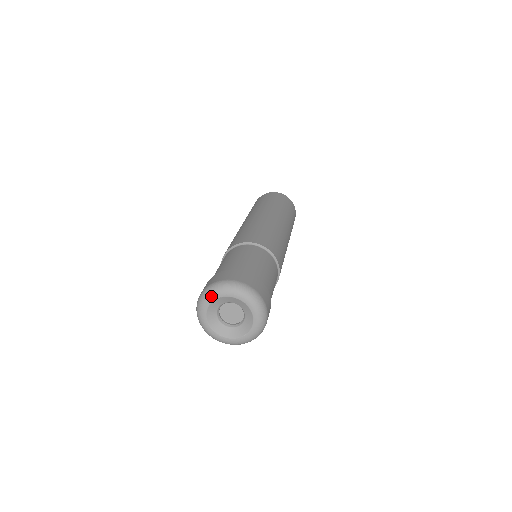
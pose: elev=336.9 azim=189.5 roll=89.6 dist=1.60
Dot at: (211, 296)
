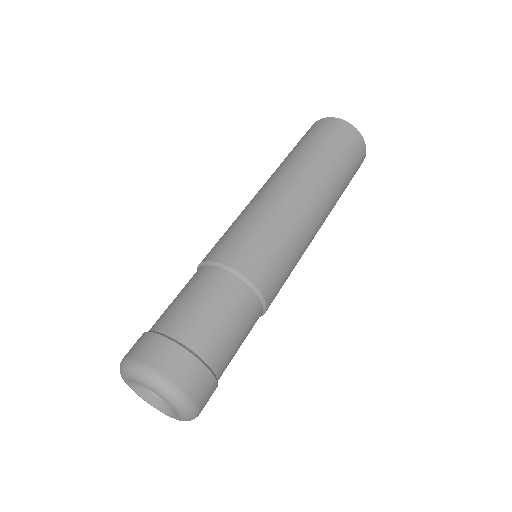
Dot at: (128, 376)
